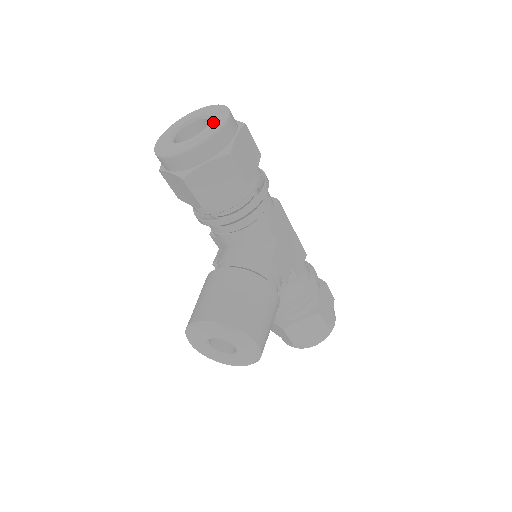
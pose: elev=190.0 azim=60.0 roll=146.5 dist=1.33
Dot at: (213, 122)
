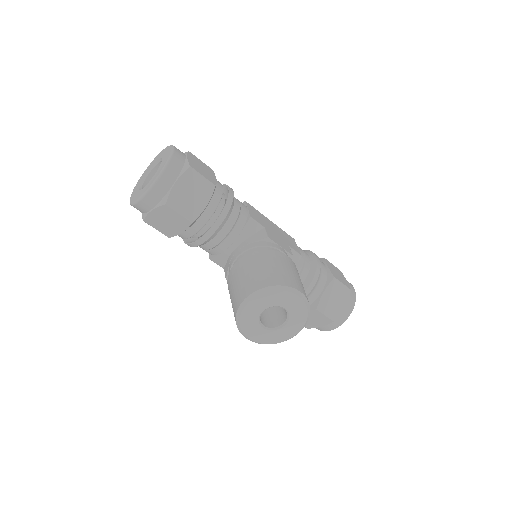
Dot at: (164, 156)
